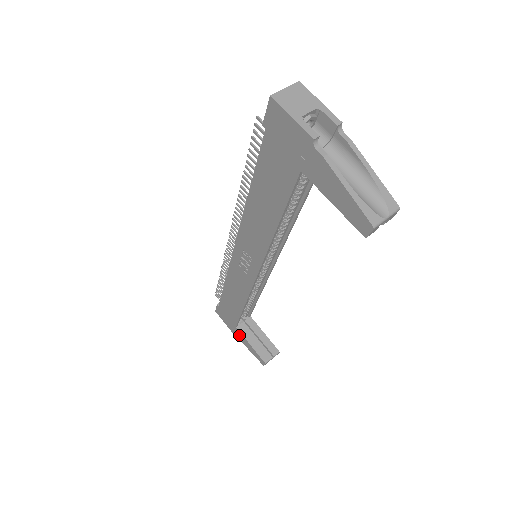
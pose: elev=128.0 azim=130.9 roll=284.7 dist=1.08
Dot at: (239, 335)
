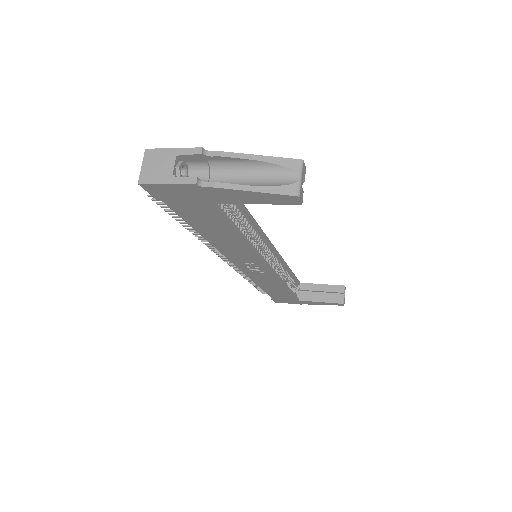
Dot at: (306, 303)
